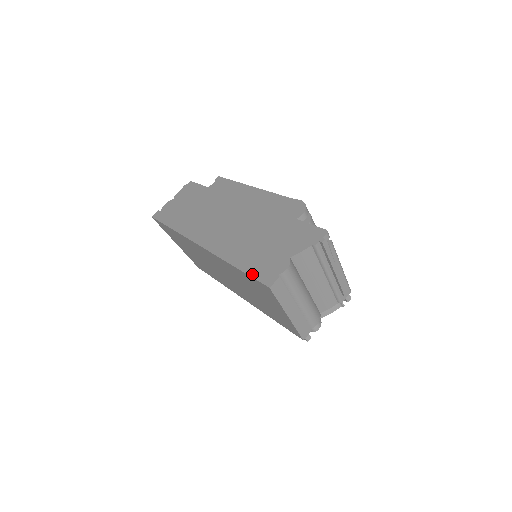
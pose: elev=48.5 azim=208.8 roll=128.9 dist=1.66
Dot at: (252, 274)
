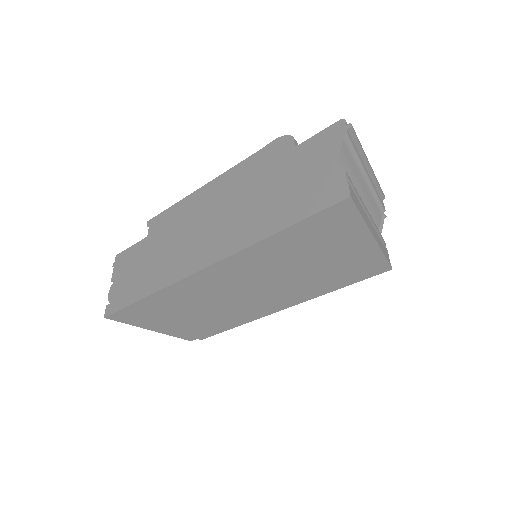
Dot at: (311, 212)
